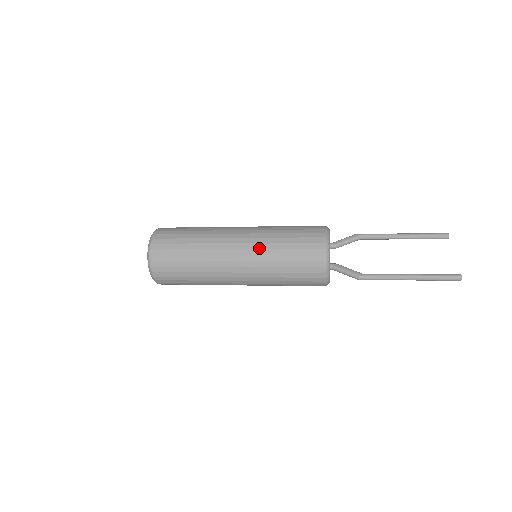
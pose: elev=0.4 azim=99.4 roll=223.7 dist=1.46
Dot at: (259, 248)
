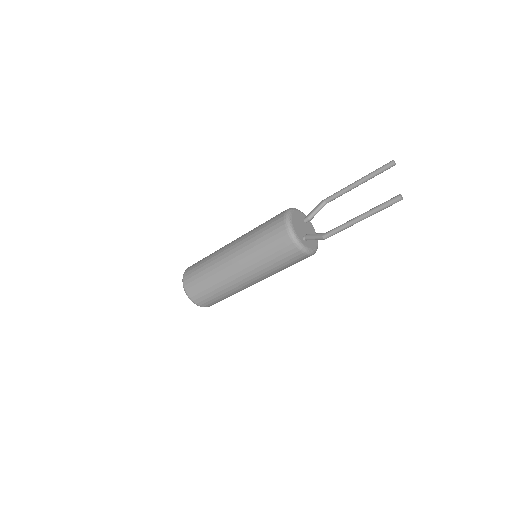
Dot at: (245, 251)
